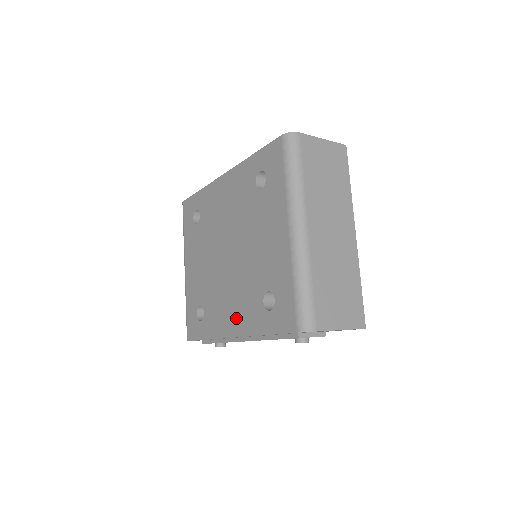
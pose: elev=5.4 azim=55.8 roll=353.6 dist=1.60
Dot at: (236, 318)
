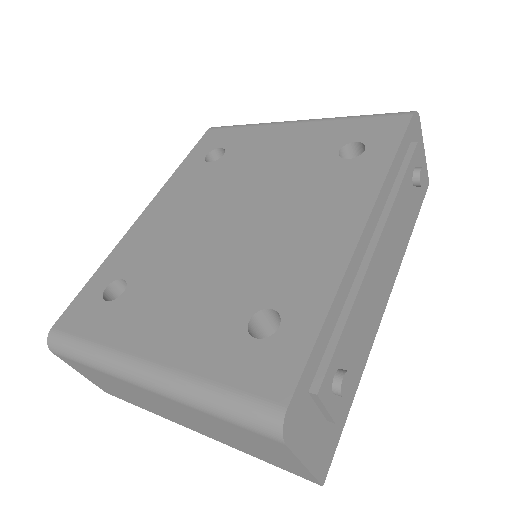
Dot at: (337, 213)
